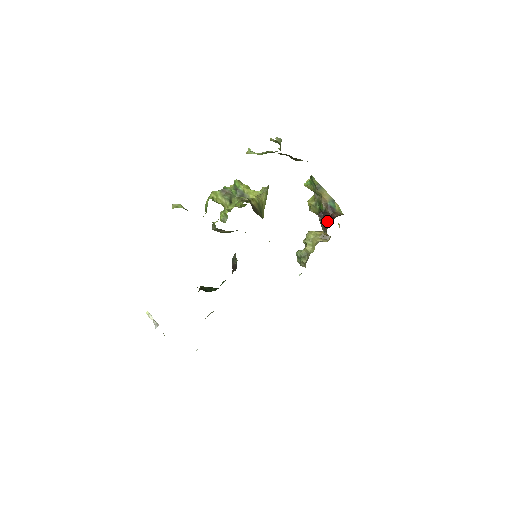
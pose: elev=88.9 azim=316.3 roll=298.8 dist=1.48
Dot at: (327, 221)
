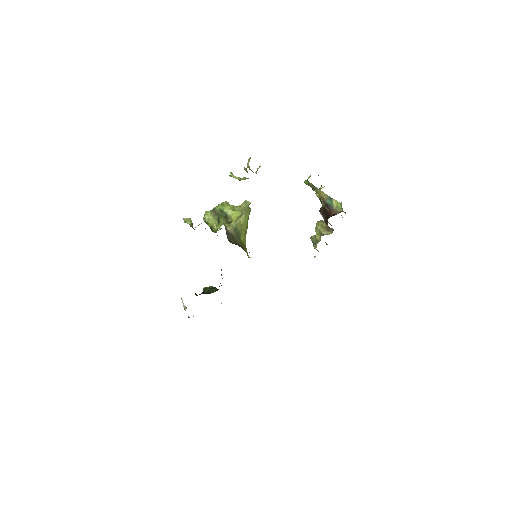
Dot at: (326, 217)
